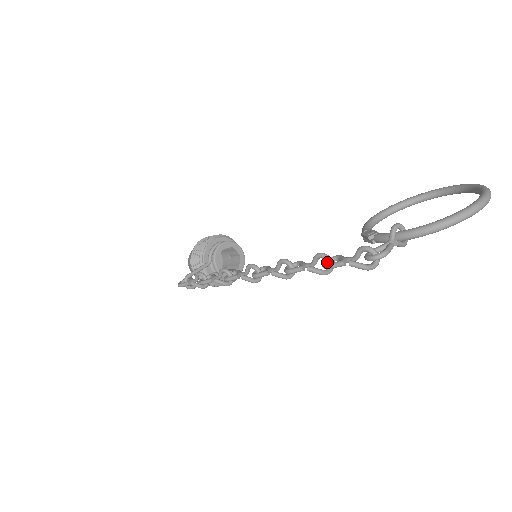
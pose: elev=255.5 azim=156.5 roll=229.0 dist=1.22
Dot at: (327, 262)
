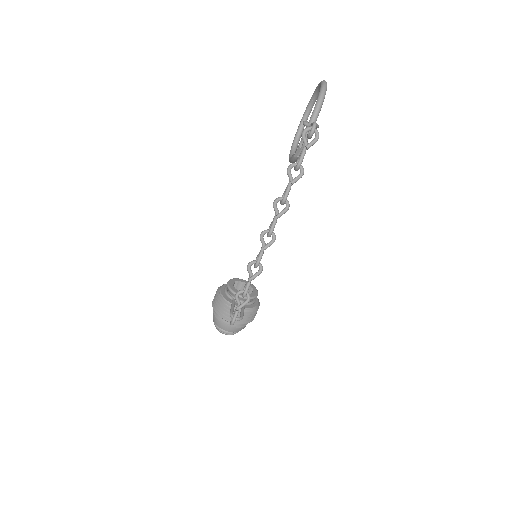
Dot at: (296, 166)
